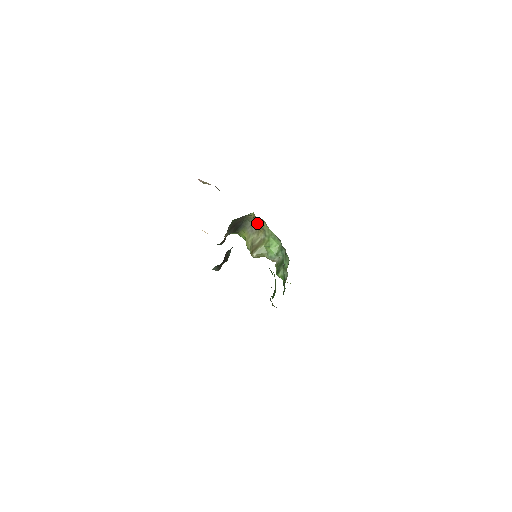
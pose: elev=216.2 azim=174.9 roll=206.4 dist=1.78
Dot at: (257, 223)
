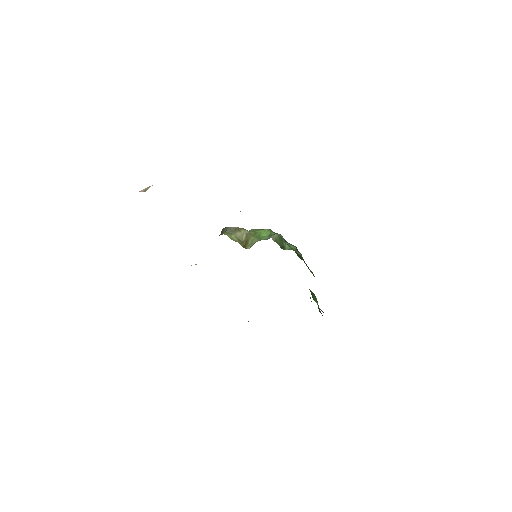
Dot at: occluded
